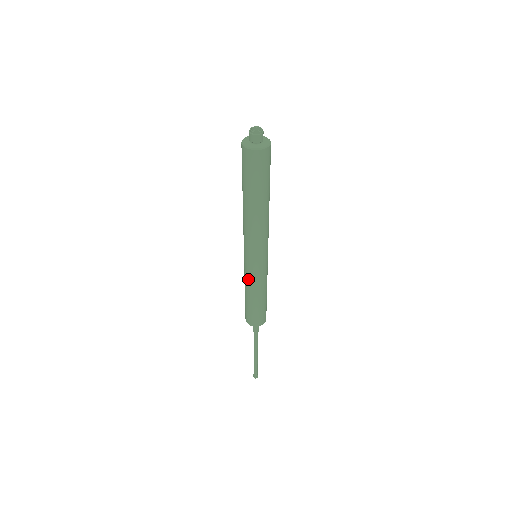
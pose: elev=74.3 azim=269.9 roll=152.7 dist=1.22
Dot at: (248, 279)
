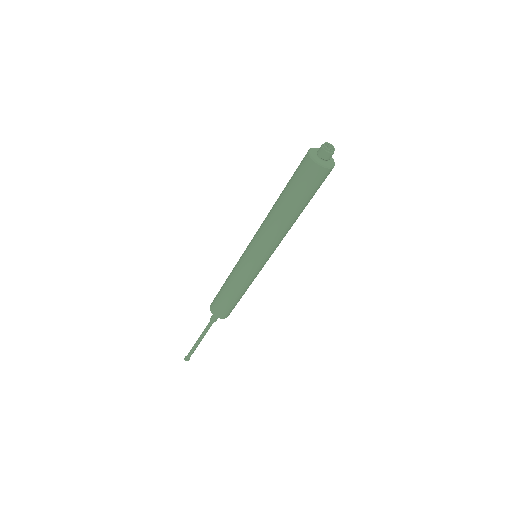
Dot at: (238, 274)
